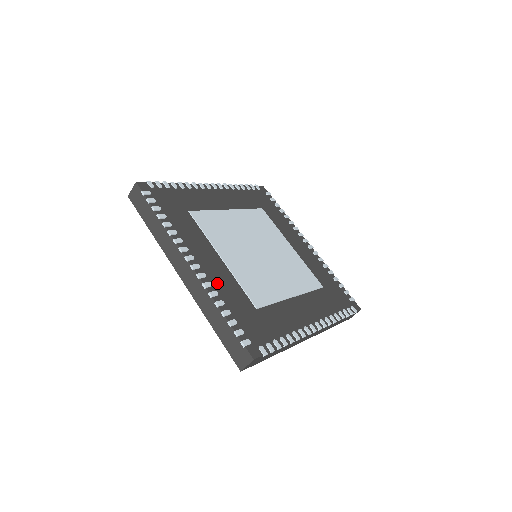
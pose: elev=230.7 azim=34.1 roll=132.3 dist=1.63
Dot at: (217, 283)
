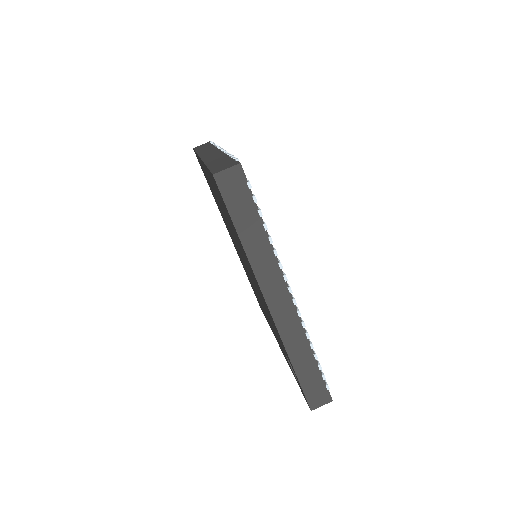
Dot at: occluded
